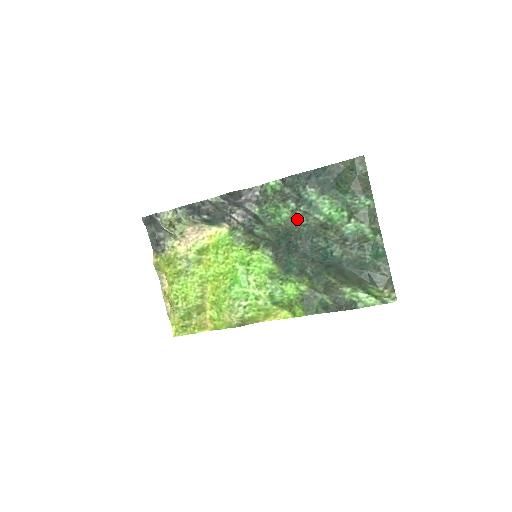
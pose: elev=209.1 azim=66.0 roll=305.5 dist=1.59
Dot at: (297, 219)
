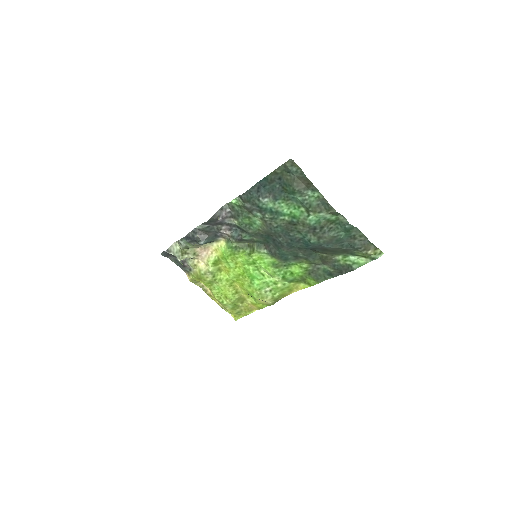
Dot at: (268, 225)
